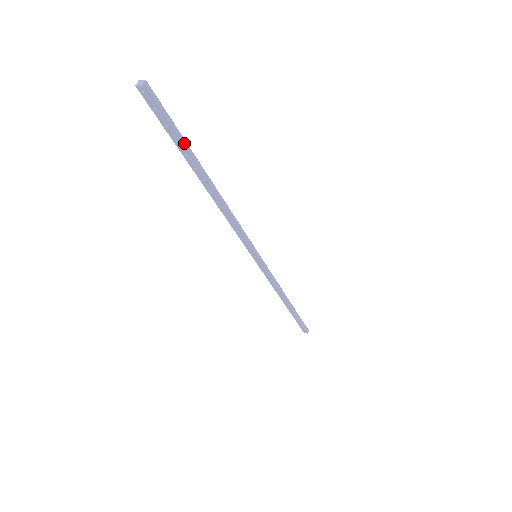
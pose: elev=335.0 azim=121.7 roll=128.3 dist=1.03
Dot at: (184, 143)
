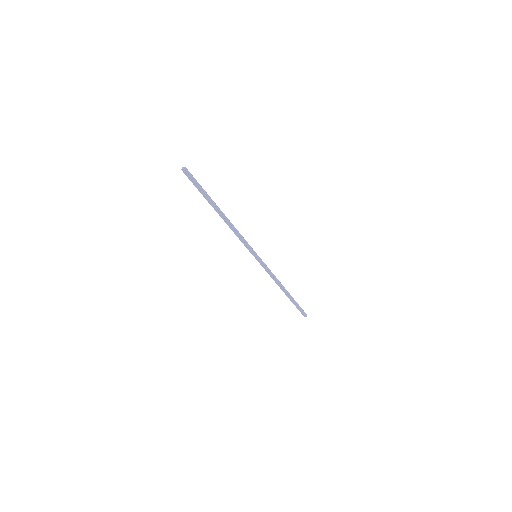
Dot at: (205, 193)
